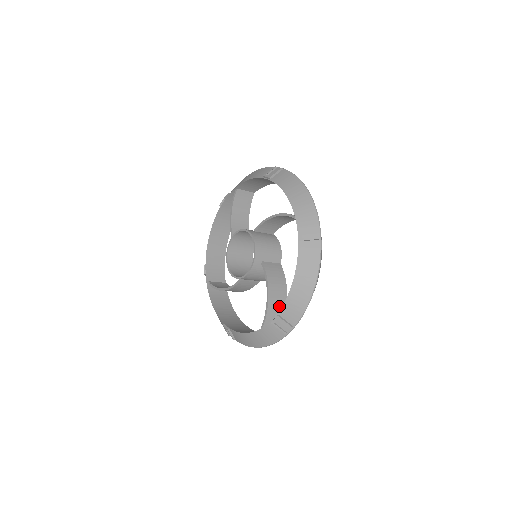
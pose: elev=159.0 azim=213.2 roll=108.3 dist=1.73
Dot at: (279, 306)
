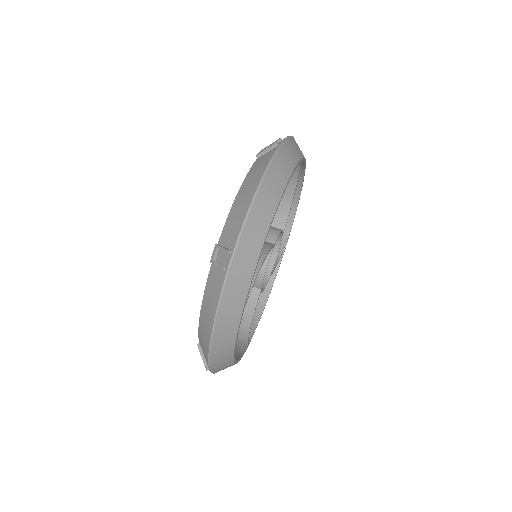
Dot at: occluded
